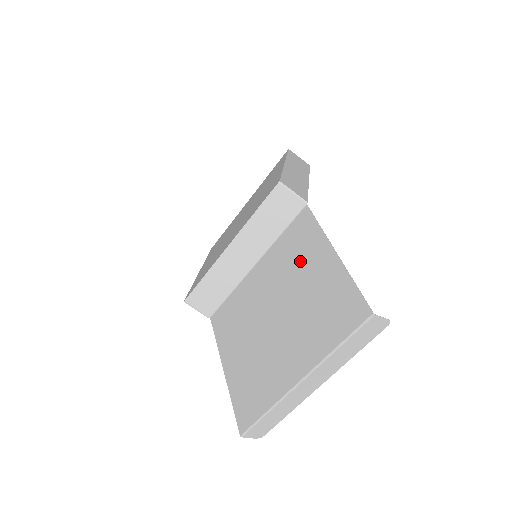
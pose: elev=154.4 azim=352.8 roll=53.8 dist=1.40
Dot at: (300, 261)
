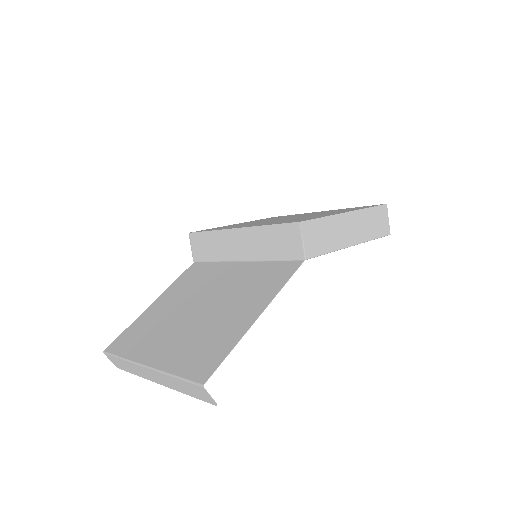
Dot at: (248, 294)
